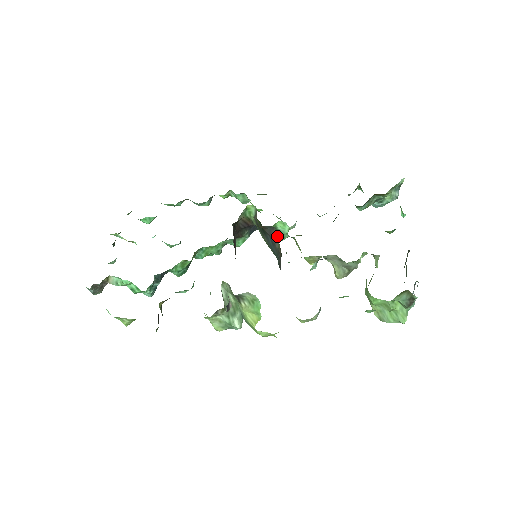
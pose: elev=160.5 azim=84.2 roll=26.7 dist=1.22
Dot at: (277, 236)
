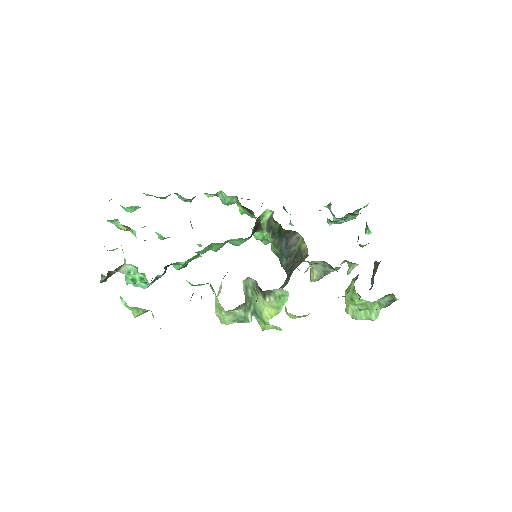
Dot at: (298, 240)
